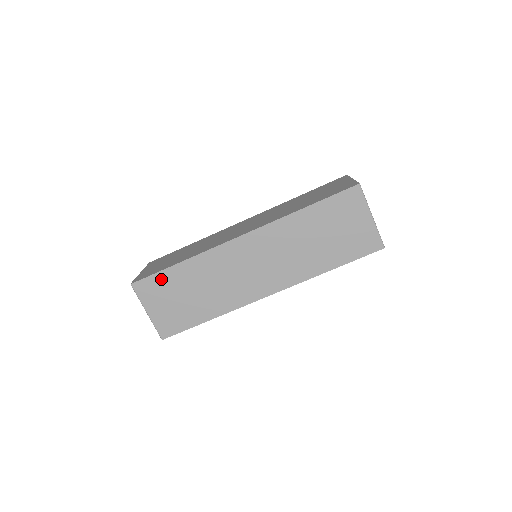
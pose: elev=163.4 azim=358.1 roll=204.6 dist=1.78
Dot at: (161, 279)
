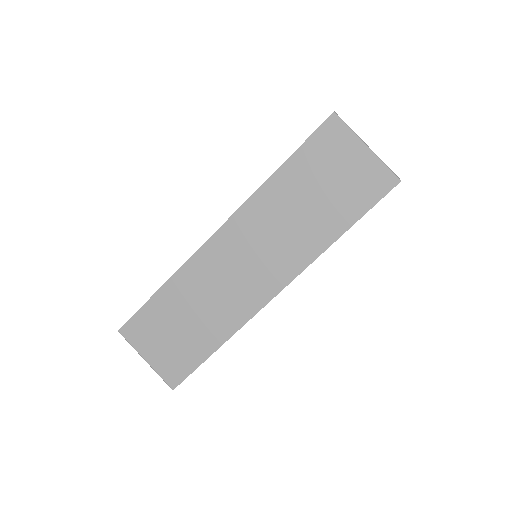
Dot at: (147, 314)
